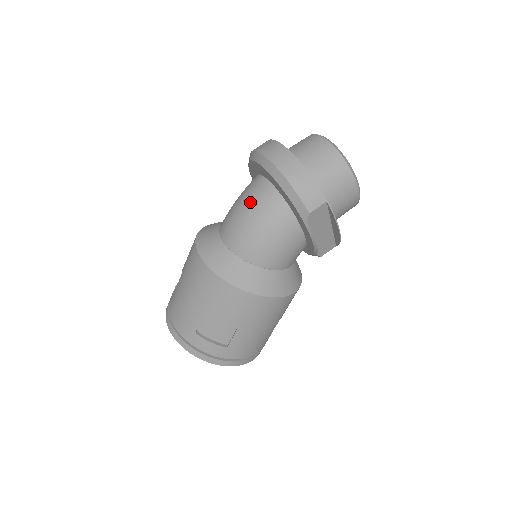
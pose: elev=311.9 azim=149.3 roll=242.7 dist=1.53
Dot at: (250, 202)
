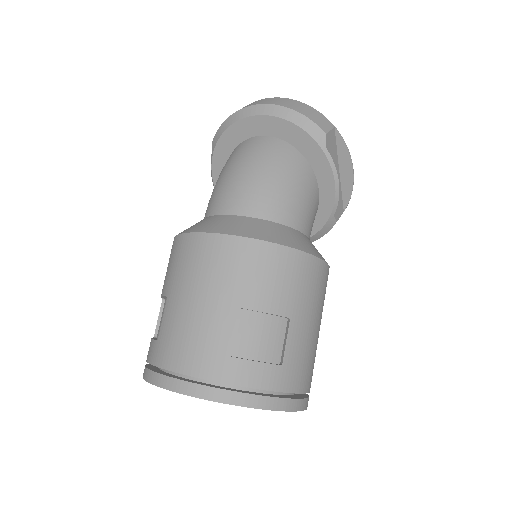
Dot at: (245, 158)
